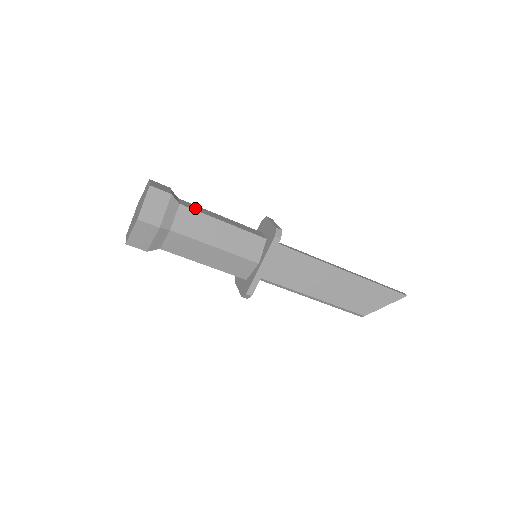
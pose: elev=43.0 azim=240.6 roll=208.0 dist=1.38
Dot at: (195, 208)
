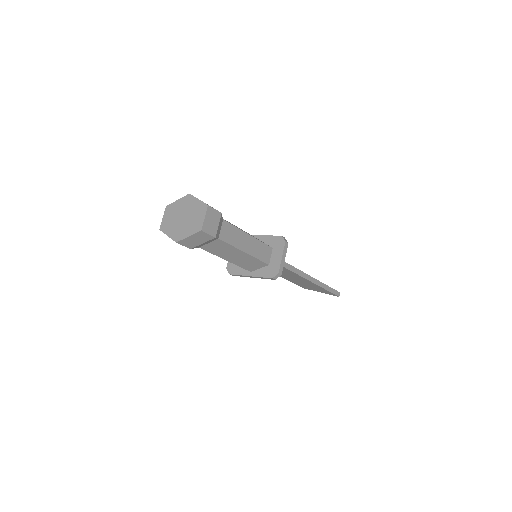
Dot at: (230, 237)
